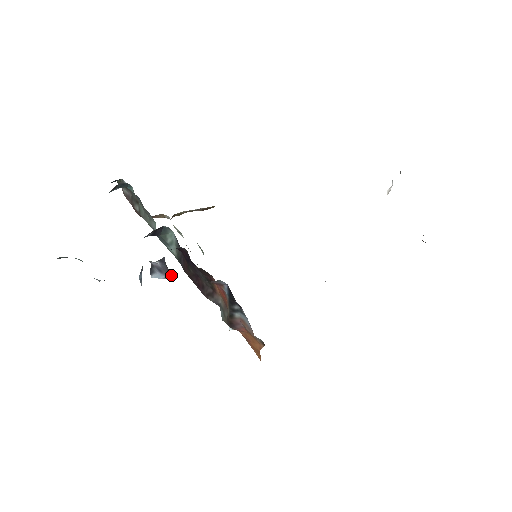
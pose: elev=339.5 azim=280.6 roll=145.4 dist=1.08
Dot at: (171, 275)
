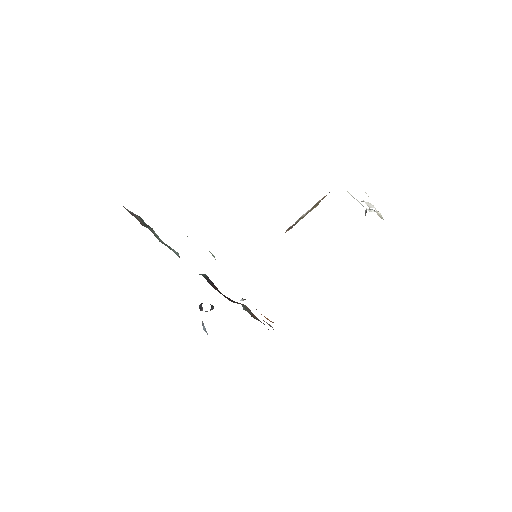
Dot at: occluded
